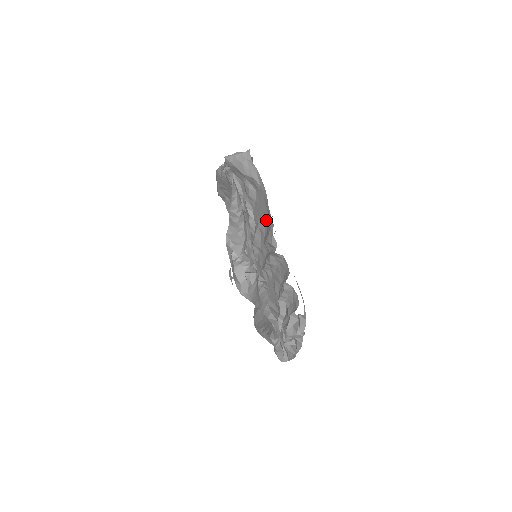
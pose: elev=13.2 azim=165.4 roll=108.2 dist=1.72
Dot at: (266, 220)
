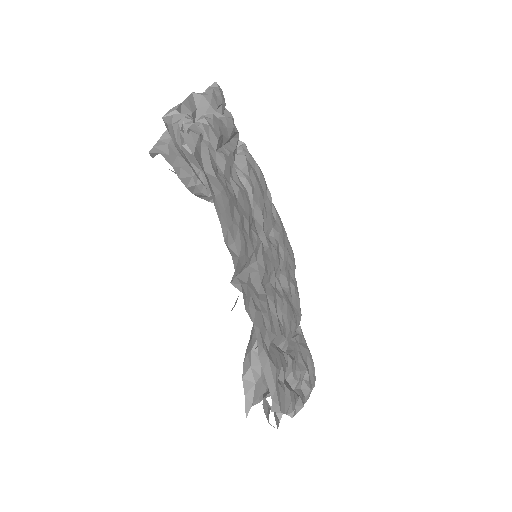
Dot at: occluded
